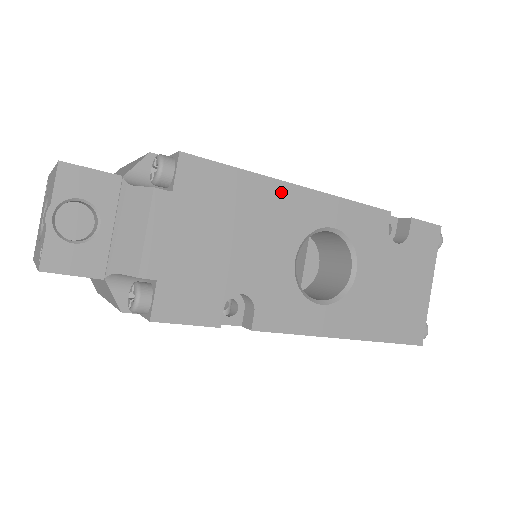
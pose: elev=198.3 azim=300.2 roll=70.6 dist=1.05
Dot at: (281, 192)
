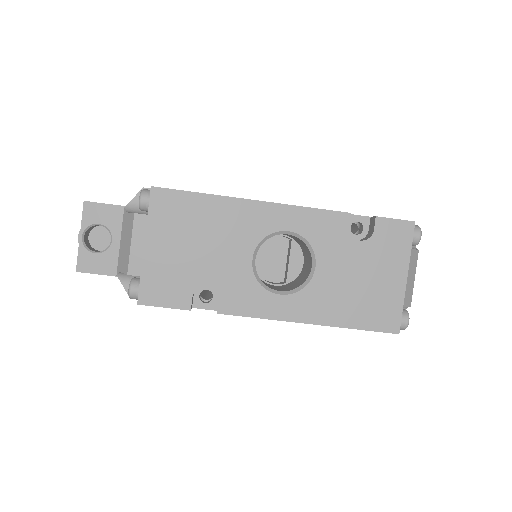
Dot at: (236, 206)
